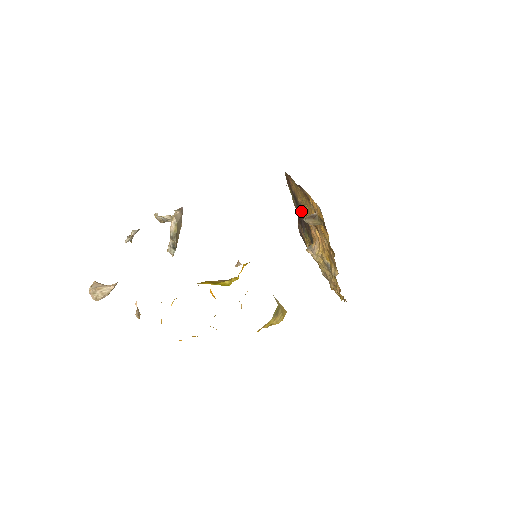
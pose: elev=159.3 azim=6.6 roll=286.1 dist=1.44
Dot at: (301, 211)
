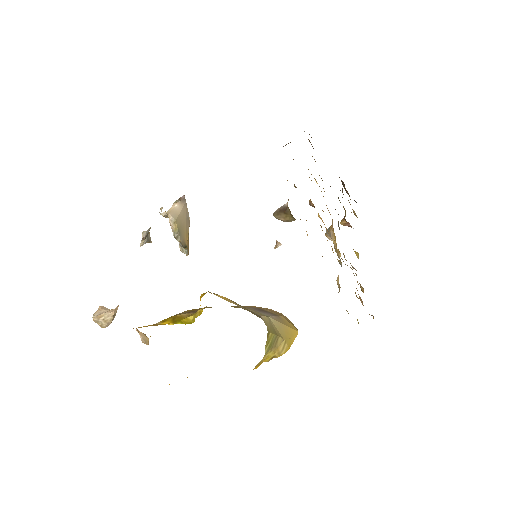
Dot at: occluded
